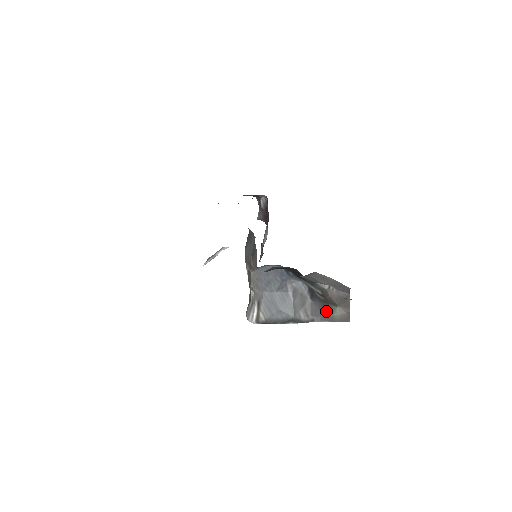
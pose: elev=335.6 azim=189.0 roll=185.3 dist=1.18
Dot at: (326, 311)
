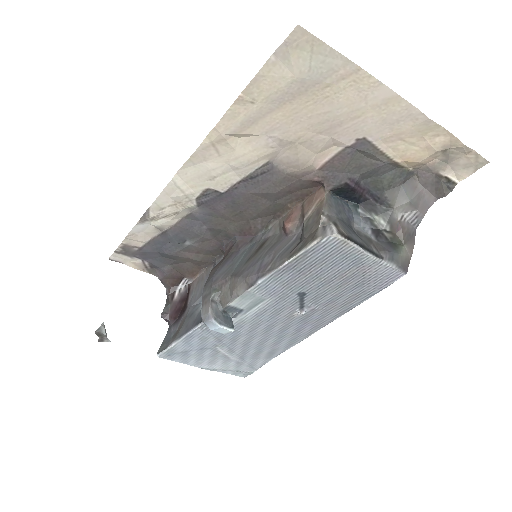
Dot at: (394, 249)
